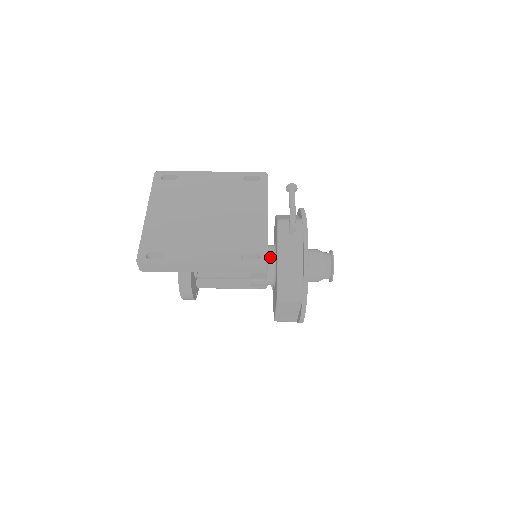
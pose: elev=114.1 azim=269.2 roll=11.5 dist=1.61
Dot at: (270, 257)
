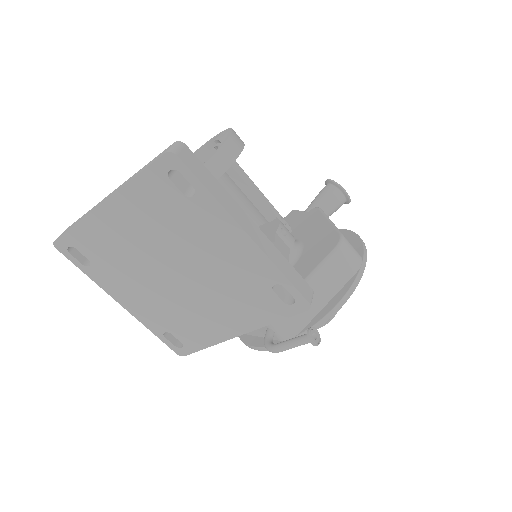
Dot at: occluded
